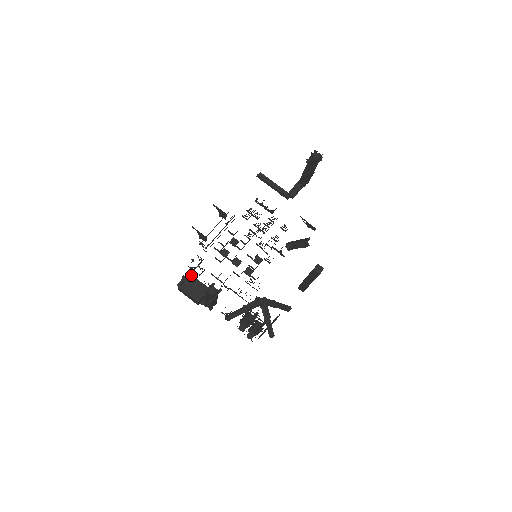
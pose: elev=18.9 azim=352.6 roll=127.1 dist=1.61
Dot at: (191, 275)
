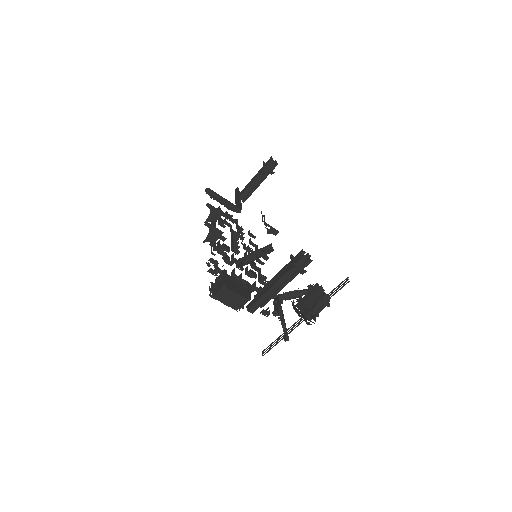
Dot at: (227, 274)
